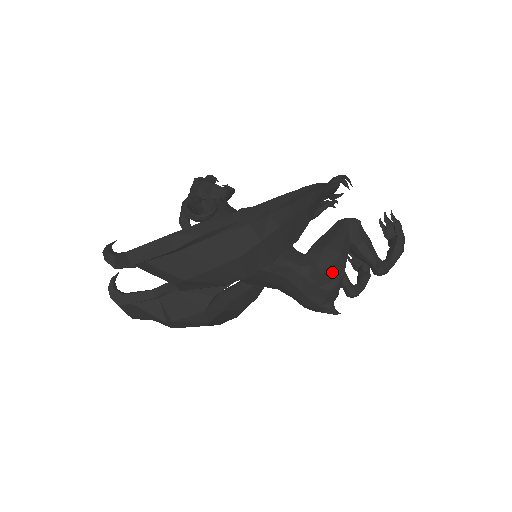
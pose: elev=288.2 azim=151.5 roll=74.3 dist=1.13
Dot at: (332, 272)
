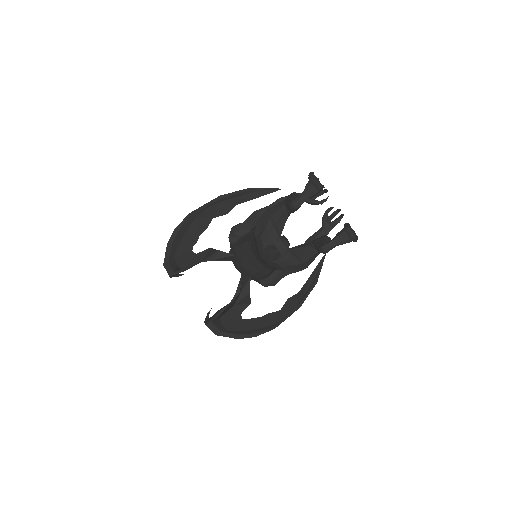
Dot at: (259, 223)
